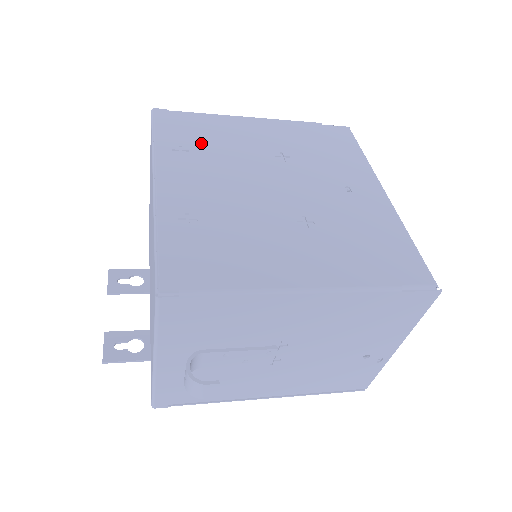
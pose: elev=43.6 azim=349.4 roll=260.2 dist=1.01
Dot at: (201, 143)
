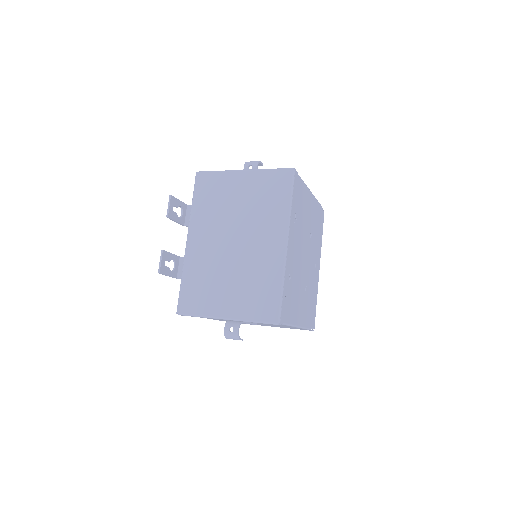
Dot at: (300, 213)
